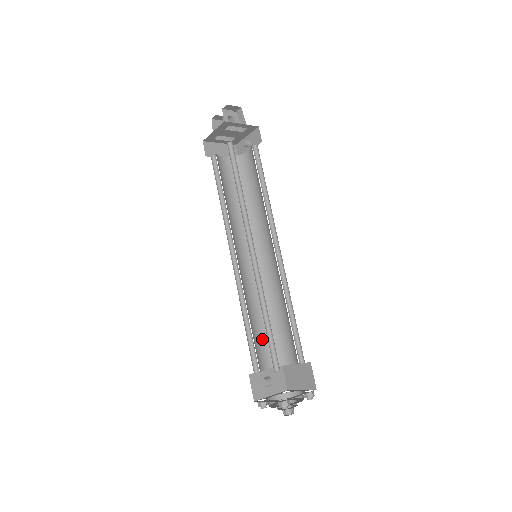
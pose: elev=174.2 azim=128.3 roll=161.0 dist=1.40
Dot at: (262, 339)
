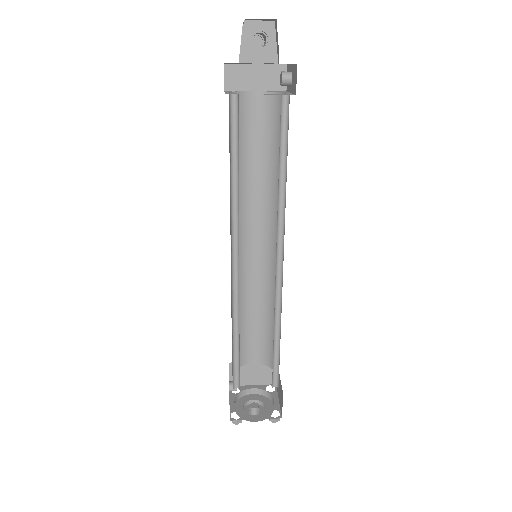
Dot at: (254, 335)
